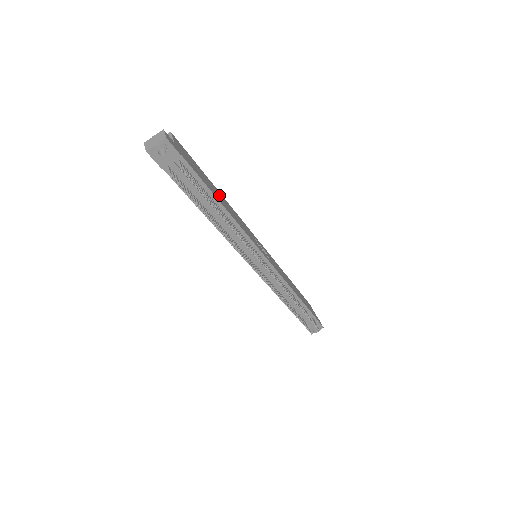
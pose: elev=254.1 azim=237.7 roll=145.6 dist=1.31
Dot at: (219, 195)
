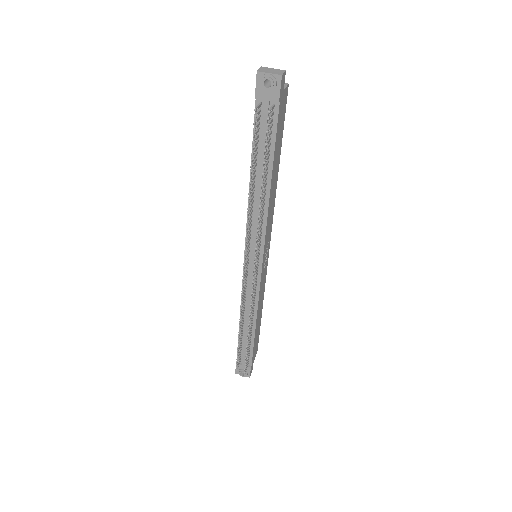
Dot at: (276, 173)
